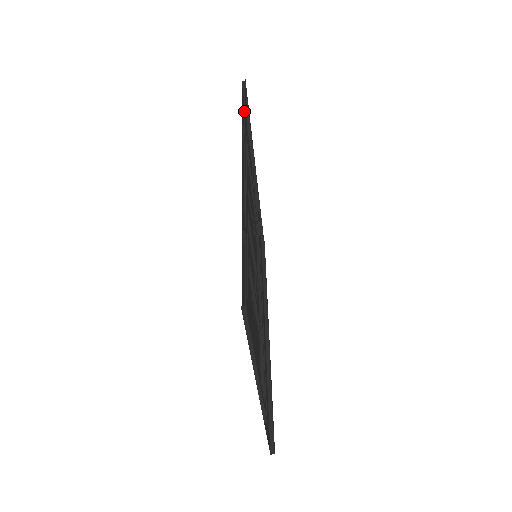
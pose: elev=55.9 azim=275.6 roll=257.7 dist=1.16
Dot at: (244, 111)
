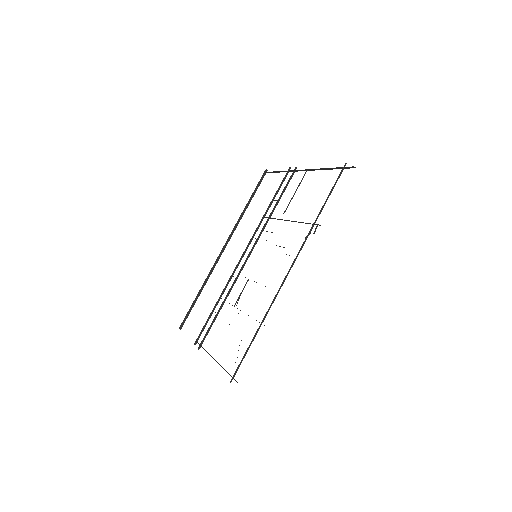
Dot at: (335, 184)
